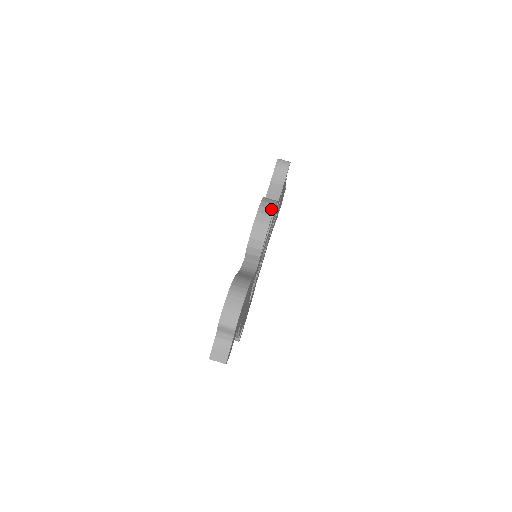
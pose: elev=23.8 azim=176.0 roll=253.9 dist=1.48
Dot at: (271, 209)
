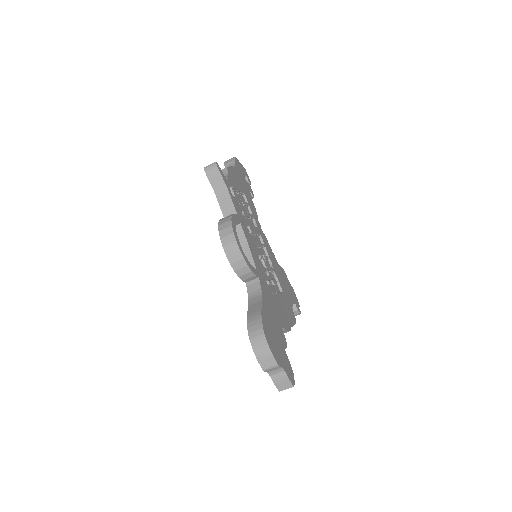
Dot at: (231, 234)
